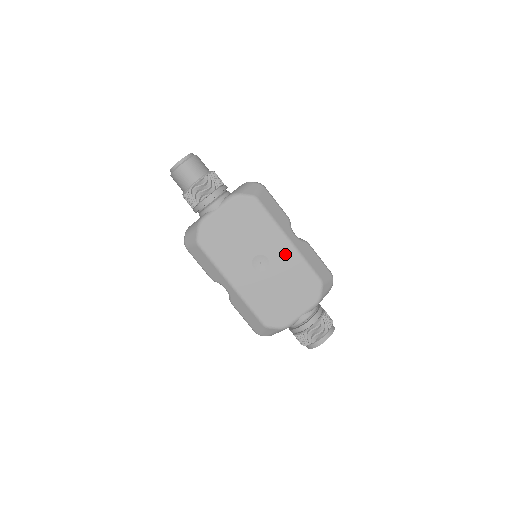
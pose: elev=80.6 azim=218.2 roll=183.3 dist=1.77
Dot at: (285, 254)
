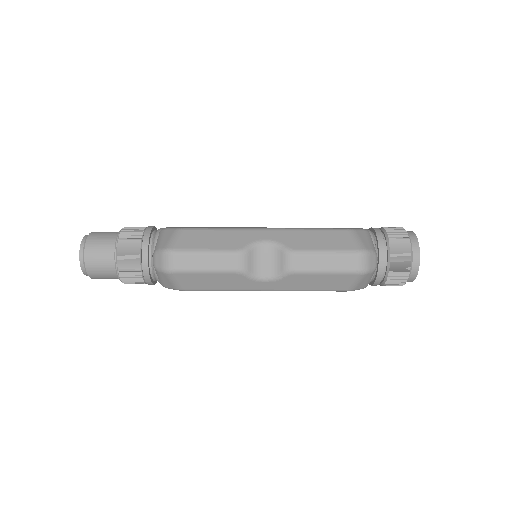
Dot at: occluded
